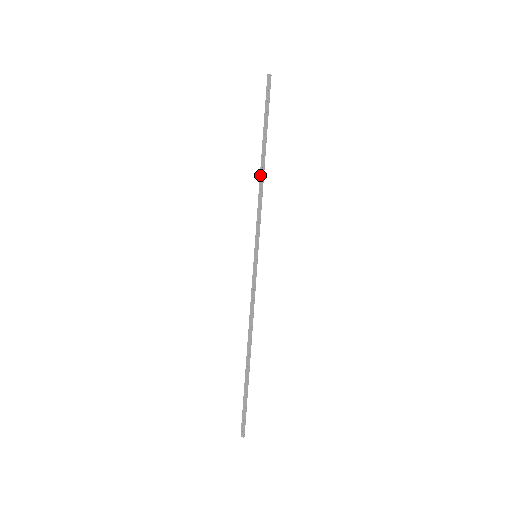
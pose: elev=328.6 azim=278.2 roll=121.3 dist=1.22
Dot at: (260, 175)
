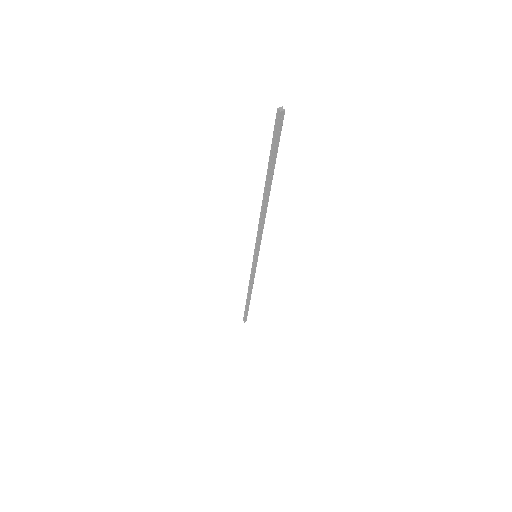
Dot at: (264, 210)
